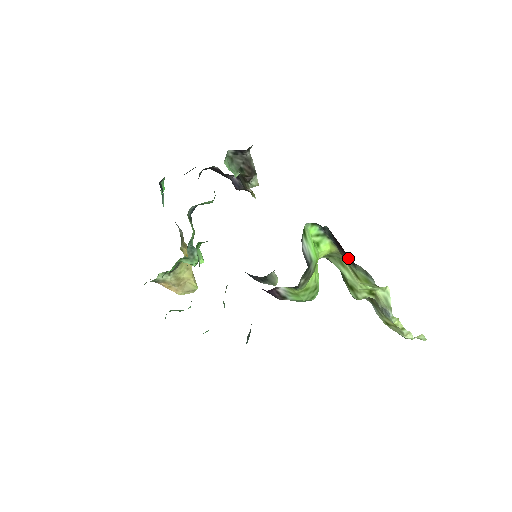
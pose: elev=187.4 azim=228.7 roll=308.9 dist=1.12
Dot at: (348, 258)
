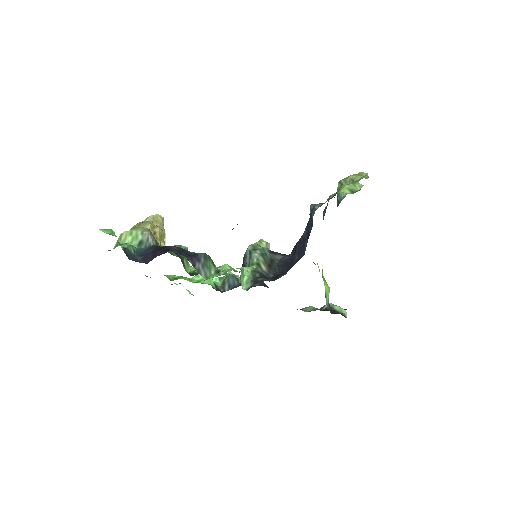
Dot at: occluded
